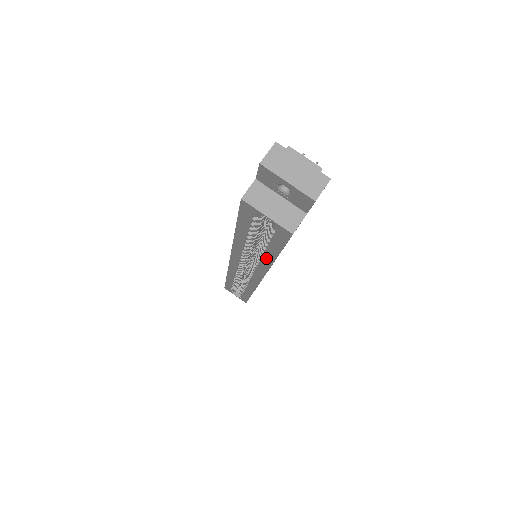
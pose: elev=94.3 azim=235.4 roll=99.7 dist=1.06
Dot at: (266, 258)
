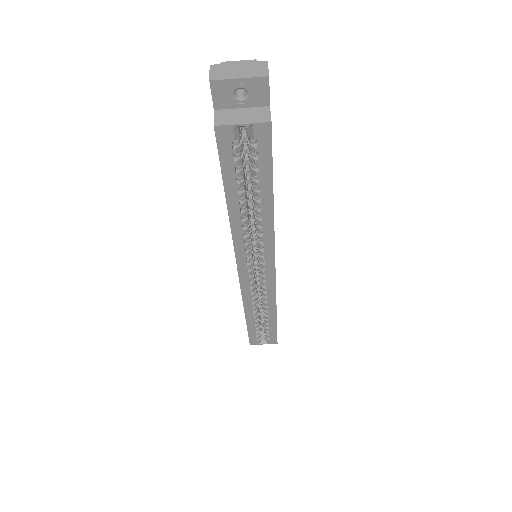
Dot at: (265, 208)
